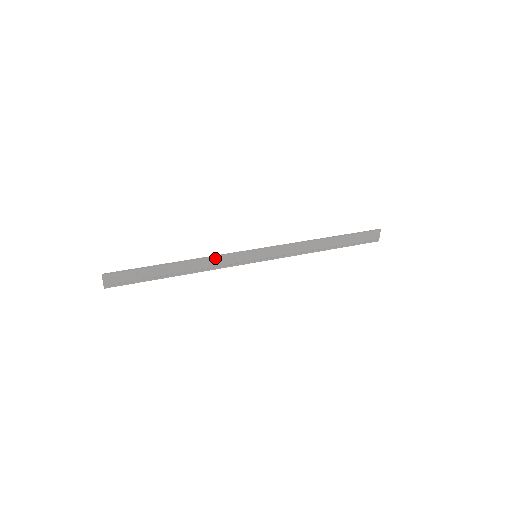
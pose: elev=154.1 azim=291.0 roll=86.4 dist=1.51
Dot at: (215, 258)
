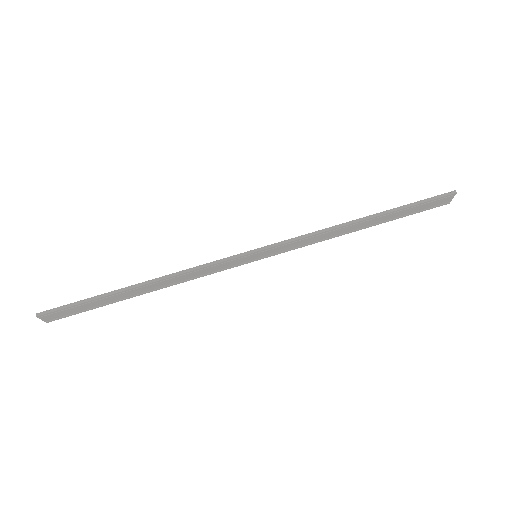
Dot at: (195, 270)
